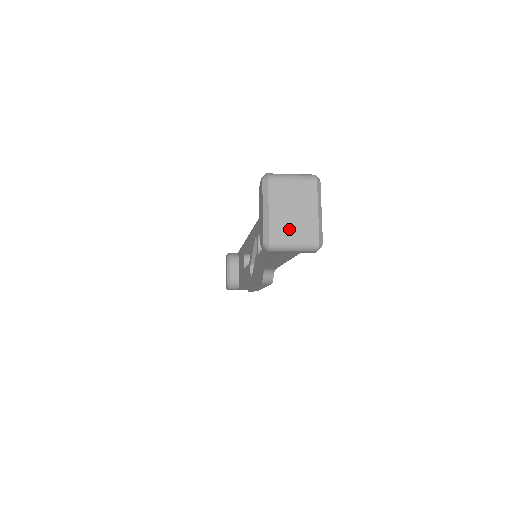
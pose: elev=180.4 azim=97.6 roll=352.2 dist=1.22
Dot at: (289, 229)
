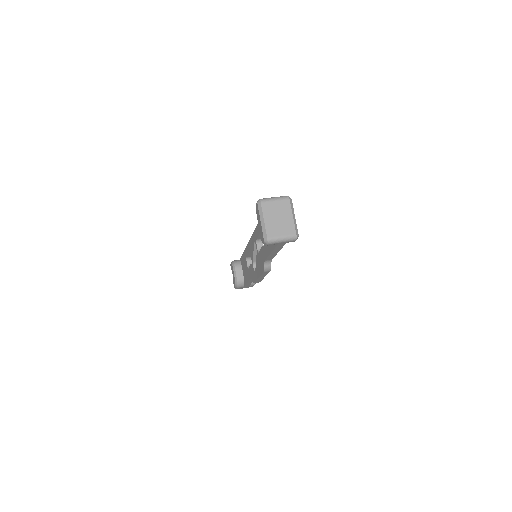
Dot at: (278, 229)
